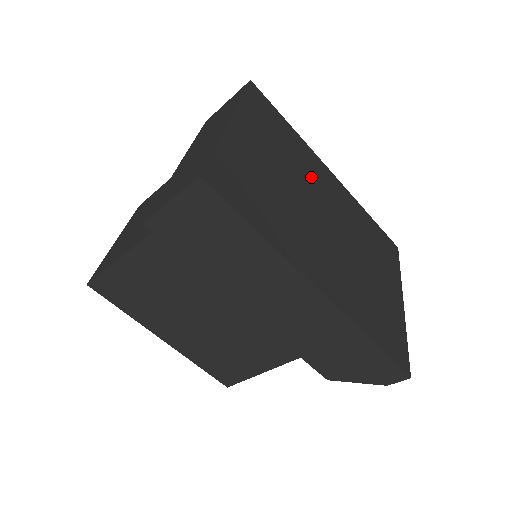
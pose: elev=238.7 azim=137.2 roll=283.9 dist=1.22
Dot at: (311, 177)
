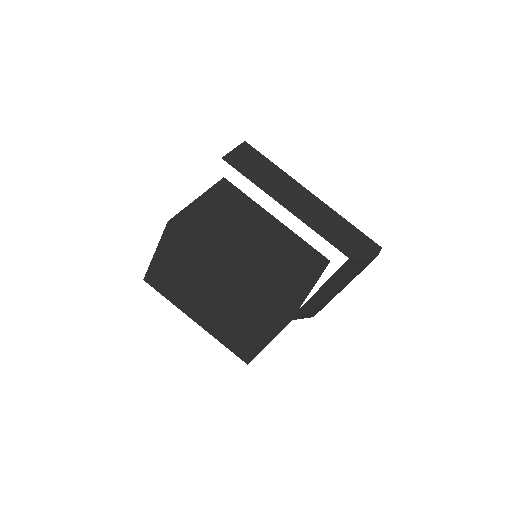
Dot at: occluded
